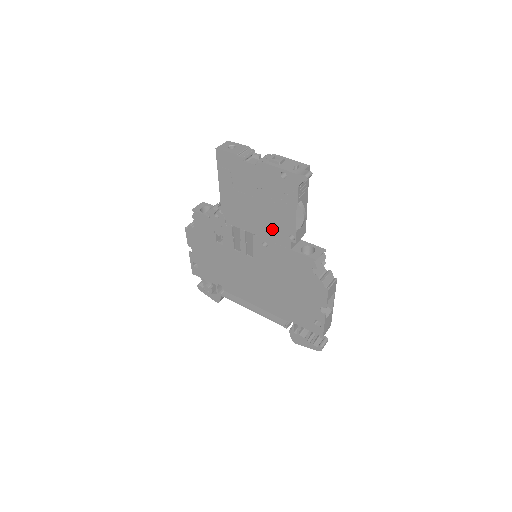
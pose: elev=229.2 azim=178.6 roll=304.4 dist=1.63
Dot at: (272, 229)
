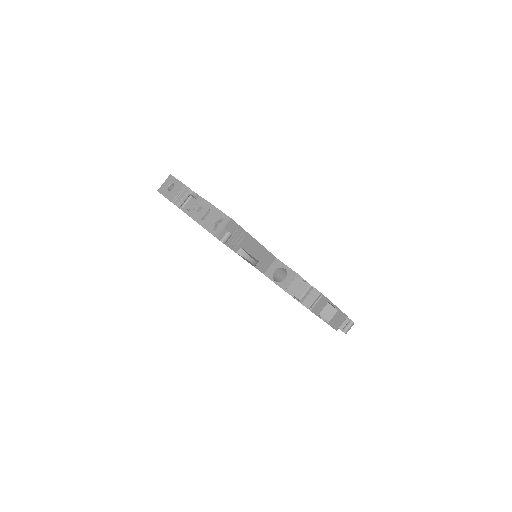
Dot at: occluded
